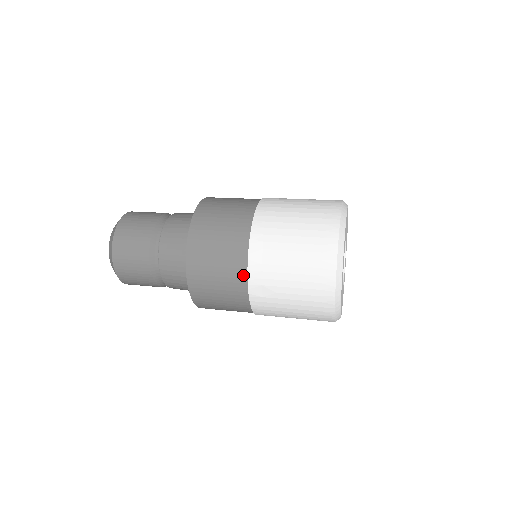
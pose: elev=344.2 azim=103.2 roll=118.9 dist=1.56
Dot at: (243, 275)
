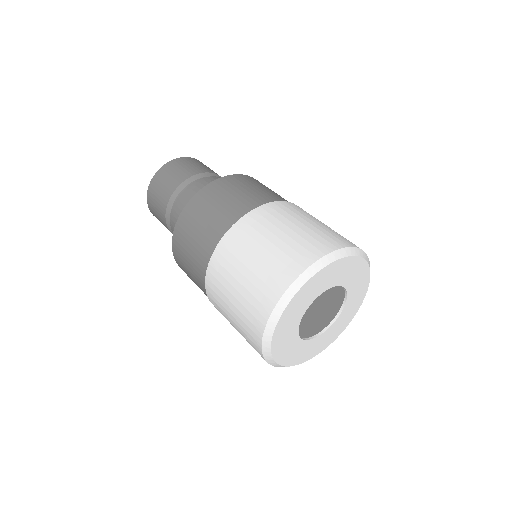
Dot at: (204, 283)
